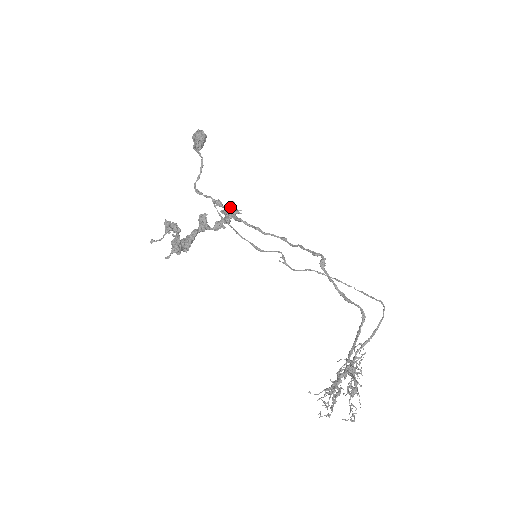
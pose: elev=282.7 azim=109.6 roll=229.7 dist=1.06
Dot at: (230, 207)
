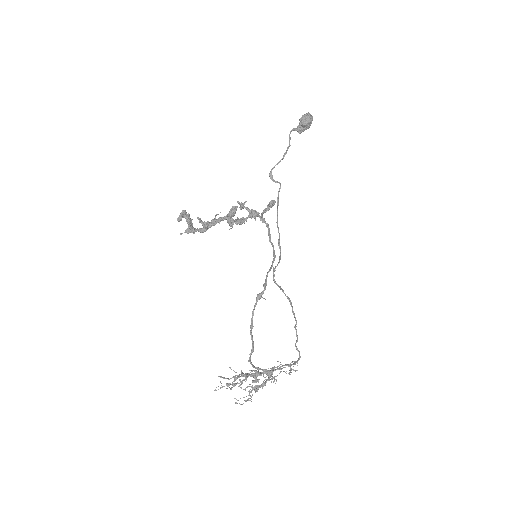
Dot at: (253, 210)
